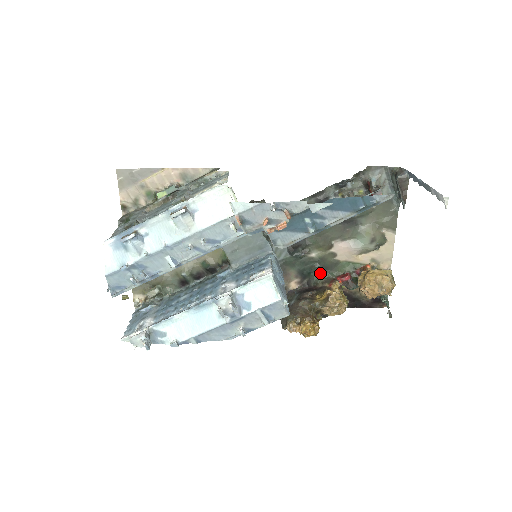
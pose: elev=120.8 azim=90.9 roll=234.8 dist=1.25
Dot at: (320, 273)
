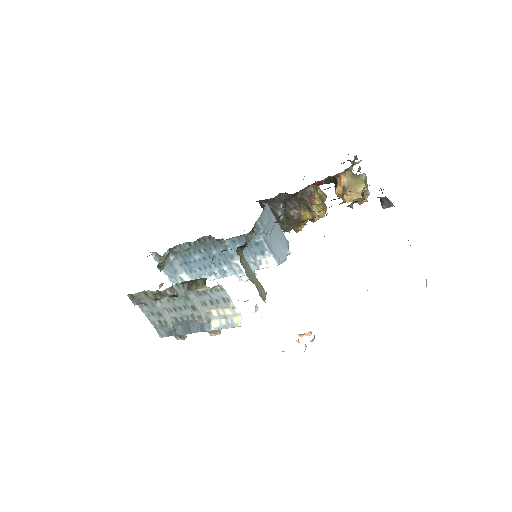
Dot at: (297, 192)
